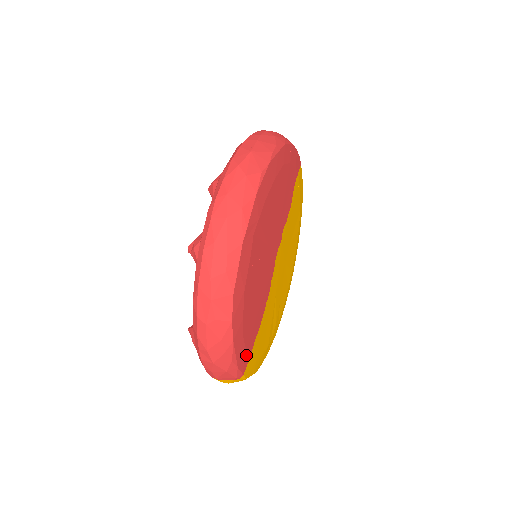
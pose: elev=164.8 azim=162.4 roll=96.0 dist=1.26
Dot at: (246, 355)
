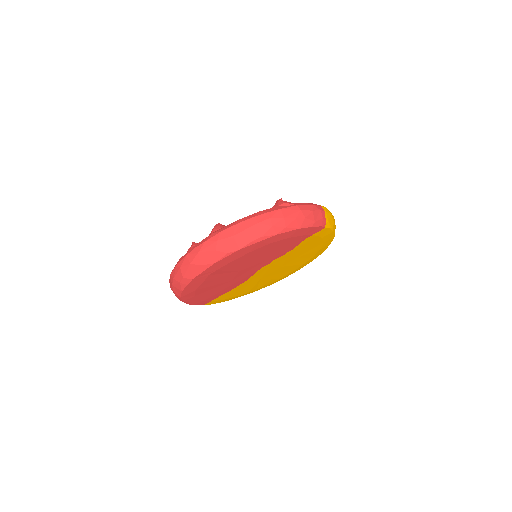
Dot at: (205, 301)
